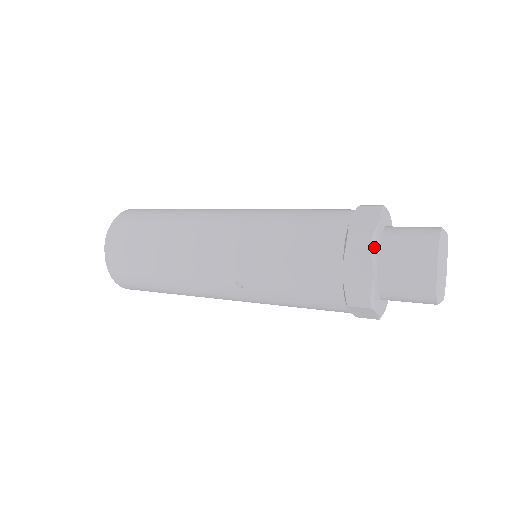
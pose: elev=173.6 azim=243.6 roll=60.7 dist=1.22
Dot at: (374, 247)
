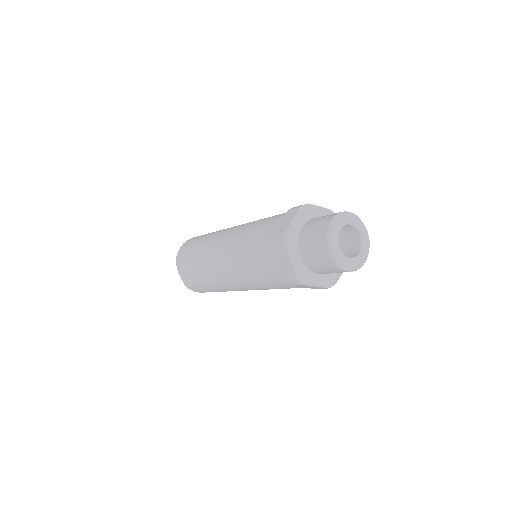
Dot at: (287, 243)
